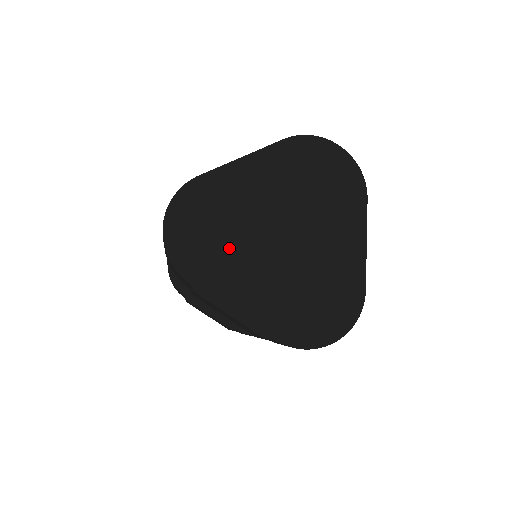
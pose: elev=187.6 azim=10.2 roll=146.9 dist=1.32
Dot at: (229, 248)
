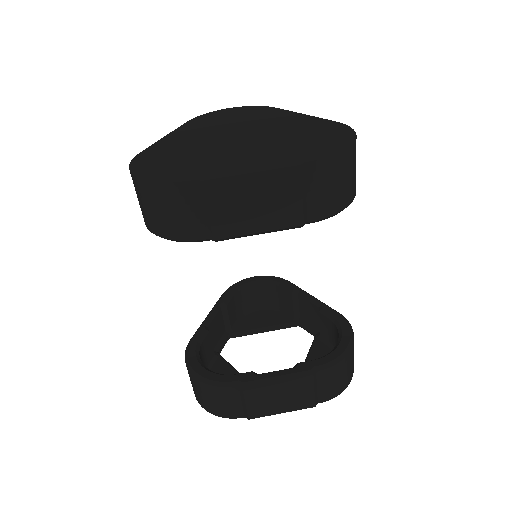
Dot at: (205, 157)
